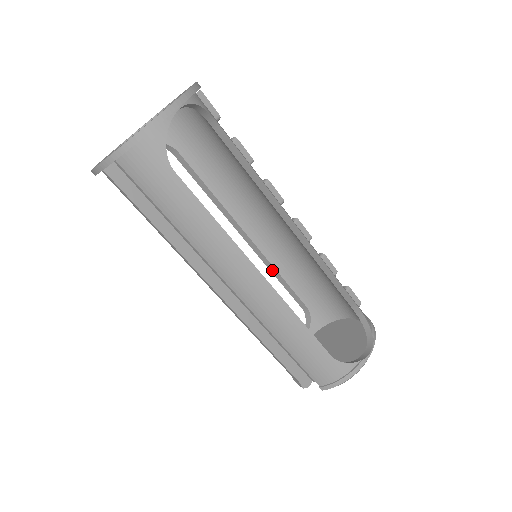
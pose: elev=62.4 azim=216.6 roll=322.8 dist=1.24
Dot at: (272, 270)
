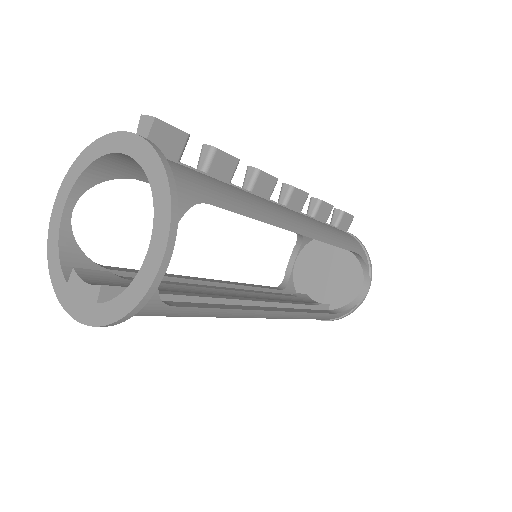
Dot at: occluded
